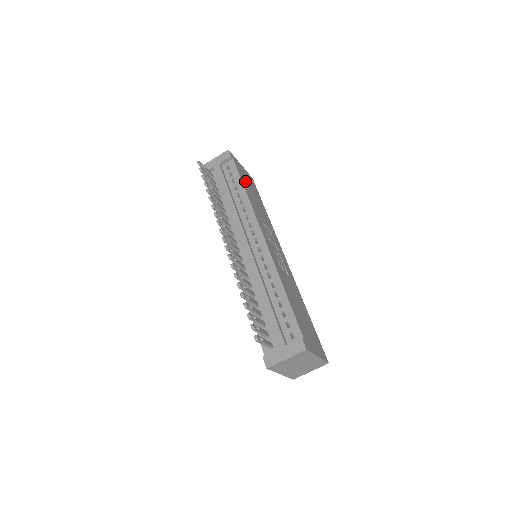
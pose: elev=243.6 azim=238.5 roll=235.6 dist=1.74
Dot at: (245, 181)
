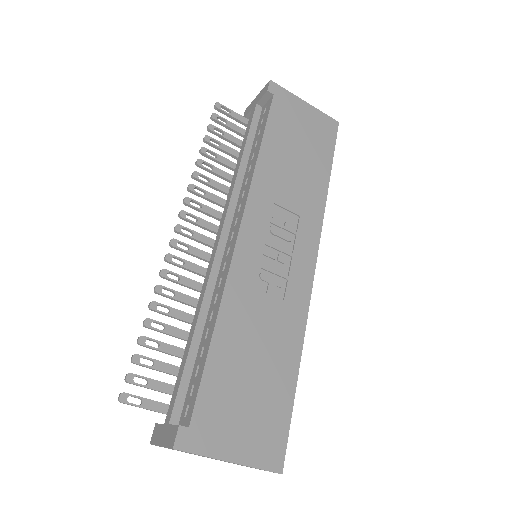
Dot at: (284, 131)
